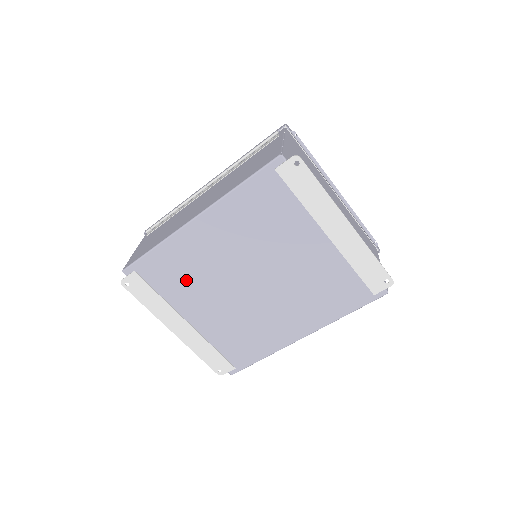
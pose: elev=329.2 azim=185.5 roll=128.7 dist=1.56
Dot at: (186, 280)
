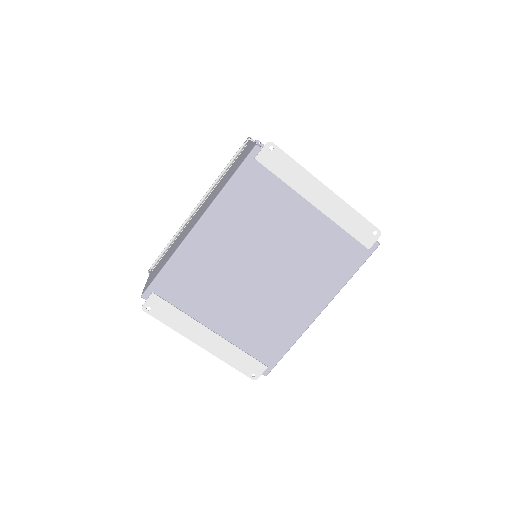
Dot at: (202, 287)
